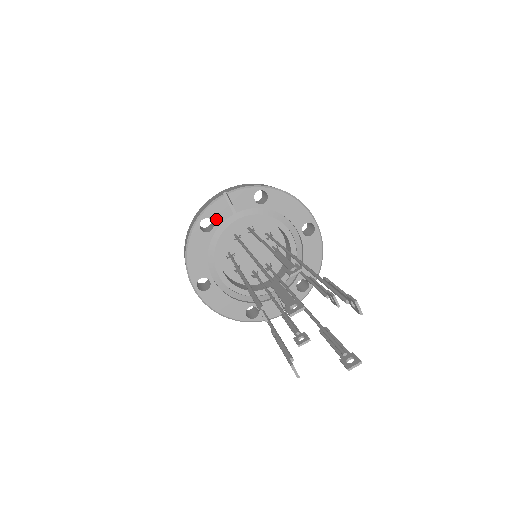
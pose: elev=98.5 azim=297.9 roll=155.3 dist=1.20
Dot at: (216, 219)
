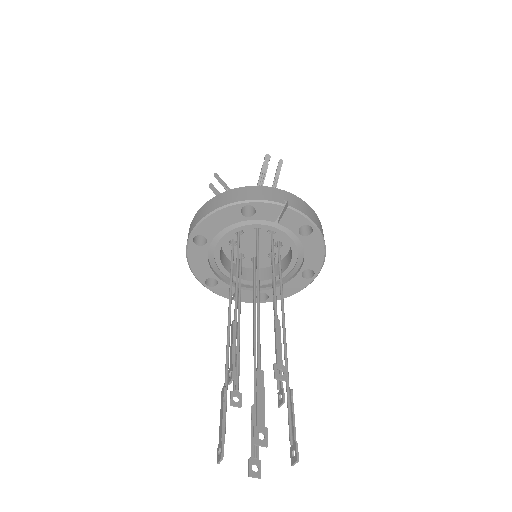
Dot at: (260, 214)
